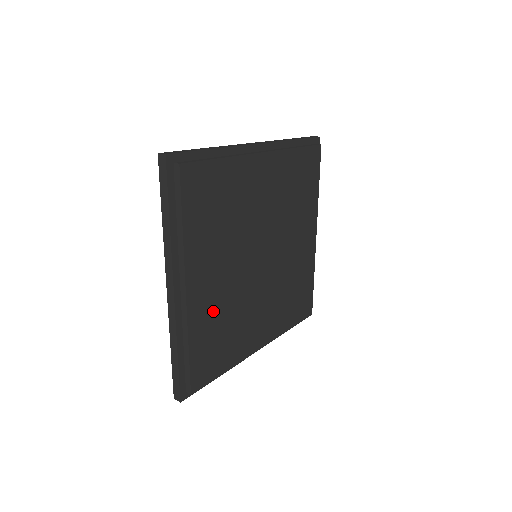
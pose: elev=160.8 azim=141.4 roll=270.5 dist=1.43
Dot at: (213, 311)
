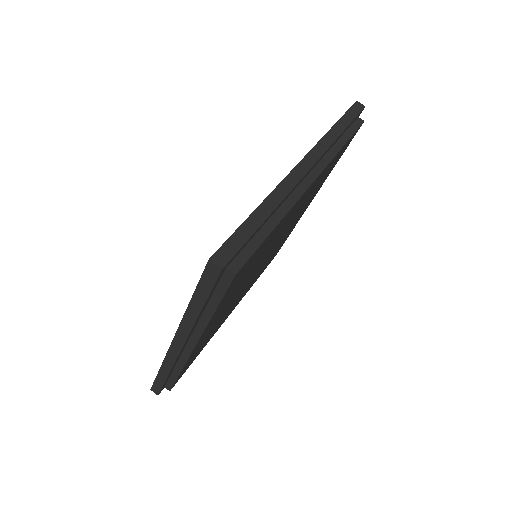
Dot at: (208, 334)
